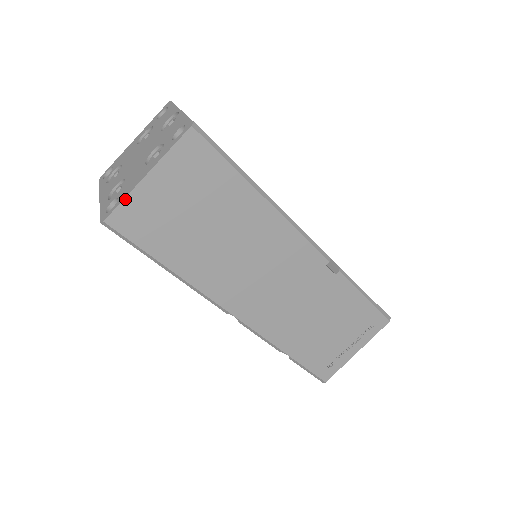
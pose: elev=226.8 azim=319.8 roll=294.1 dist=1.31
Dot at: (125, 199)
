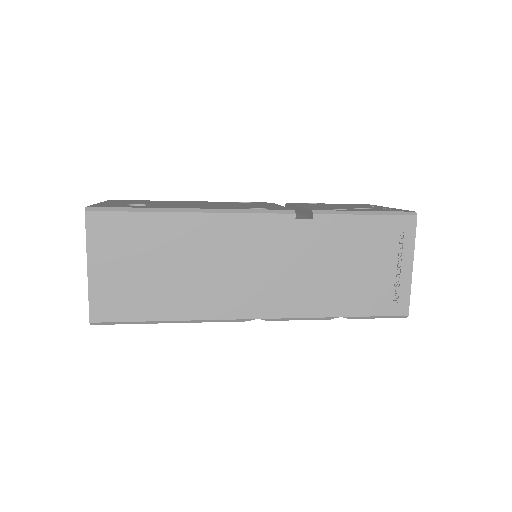
Dot at: (89, 296)
